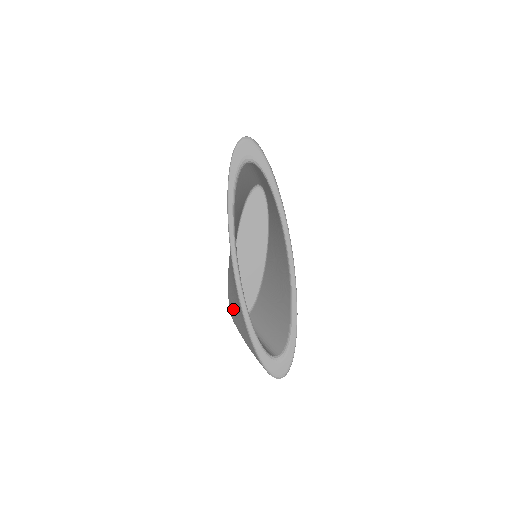
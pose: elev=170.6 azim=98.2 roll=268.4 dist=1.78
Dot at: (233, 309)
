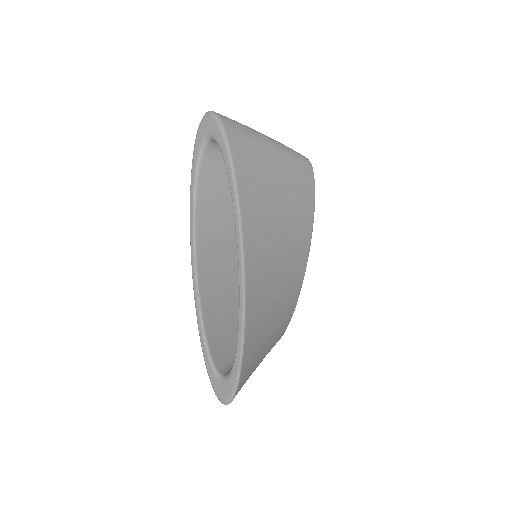
Dot at: occluded
